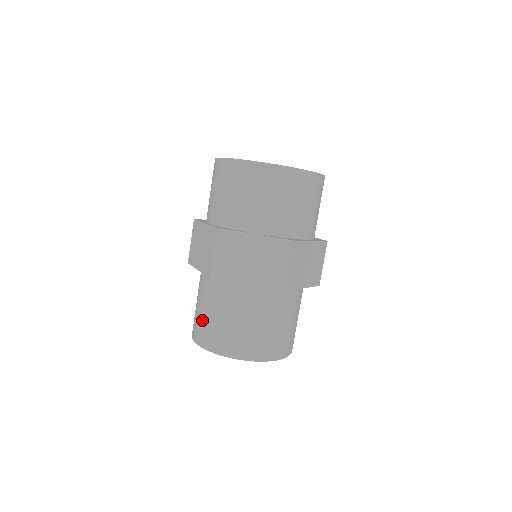
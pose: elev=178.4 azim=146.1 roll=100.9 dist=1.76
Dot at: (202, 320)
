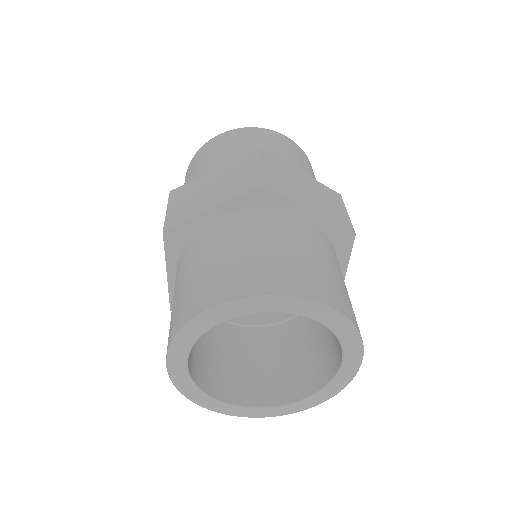
Dot at: (171, 316)
